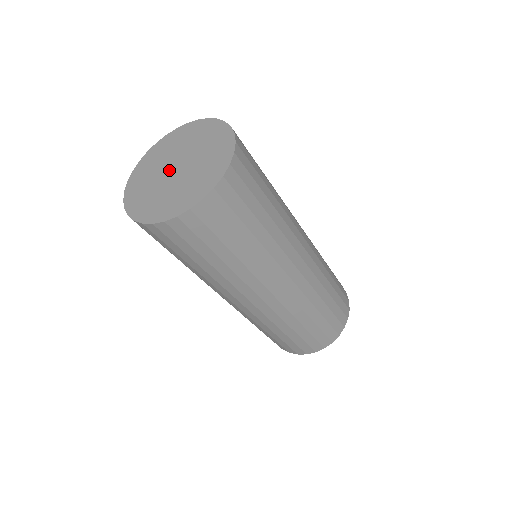
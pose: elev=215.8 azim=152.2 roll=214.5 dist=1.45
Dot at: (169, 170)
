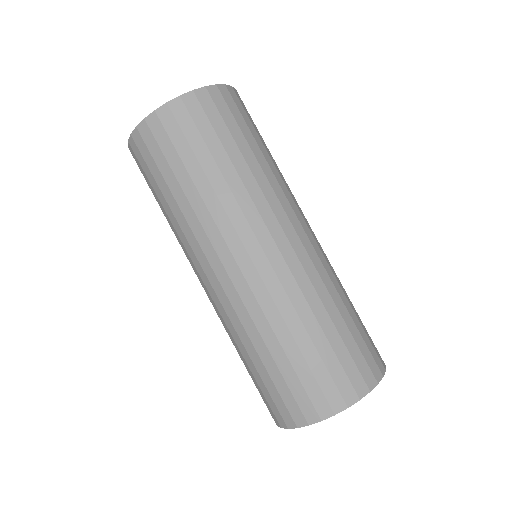
Dot at: occluded
